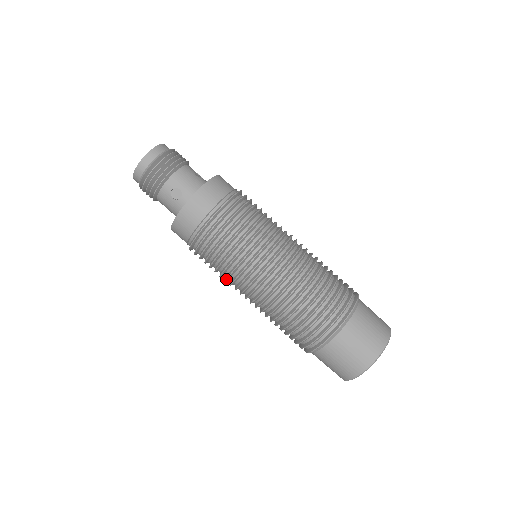
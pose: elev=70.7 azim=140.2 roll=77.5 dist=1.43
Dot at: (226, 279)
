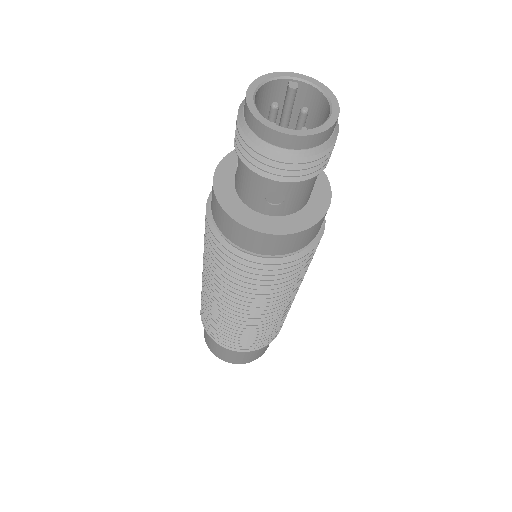
Dot at: (212, 275)
